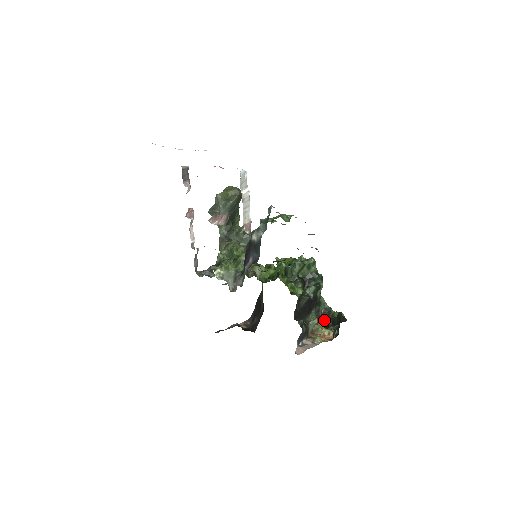
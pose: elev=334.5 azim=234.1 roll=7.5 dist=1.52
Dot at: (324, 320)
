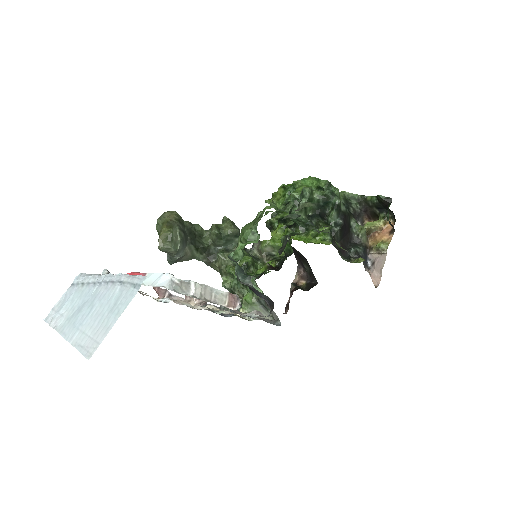
Dot at: (367, 212)
